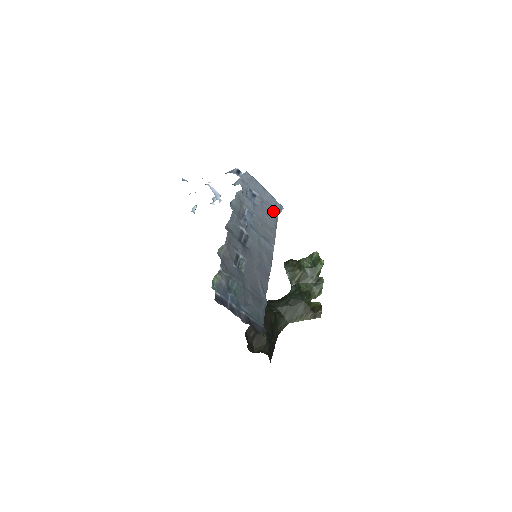
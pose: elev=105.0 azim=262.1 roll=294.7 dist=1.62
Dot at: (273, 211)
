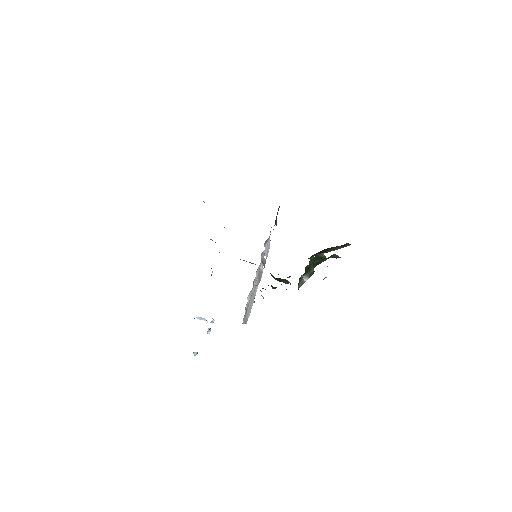
Dot at: occluded
